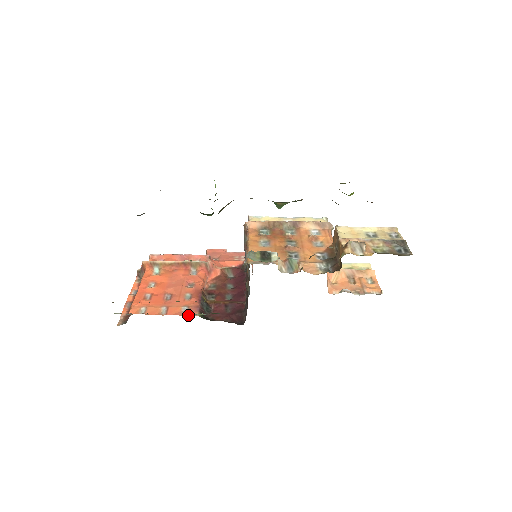
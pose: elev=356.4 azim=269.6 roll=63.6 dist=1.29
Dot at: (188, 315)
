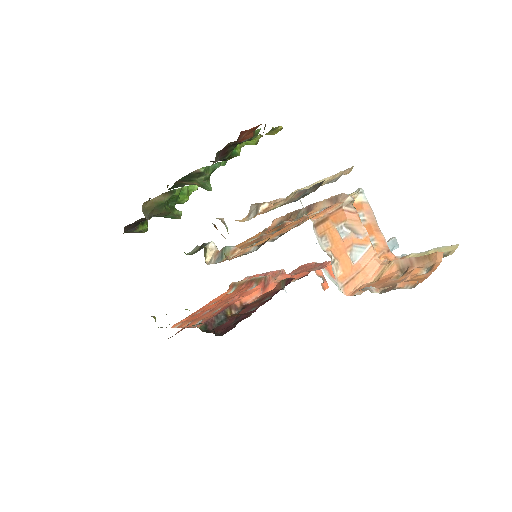
Dot at: (193, 327)
